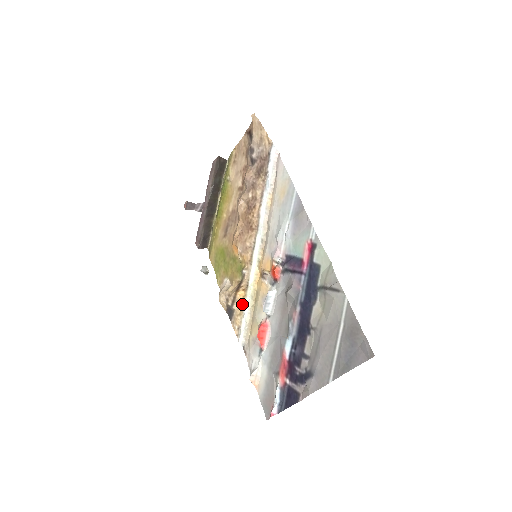
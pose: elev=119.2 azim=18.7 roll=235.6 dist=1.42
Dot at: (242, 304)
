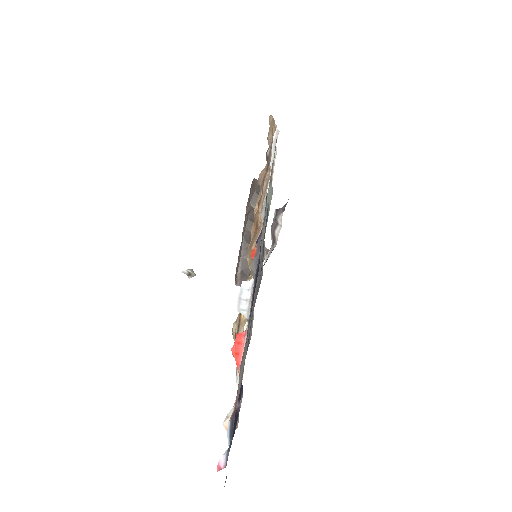
Dot at: occluded
